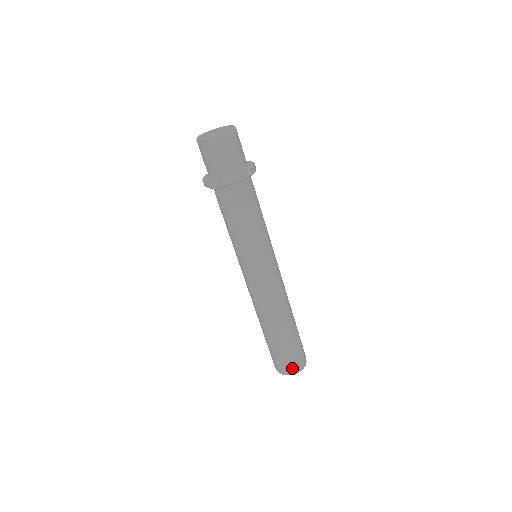
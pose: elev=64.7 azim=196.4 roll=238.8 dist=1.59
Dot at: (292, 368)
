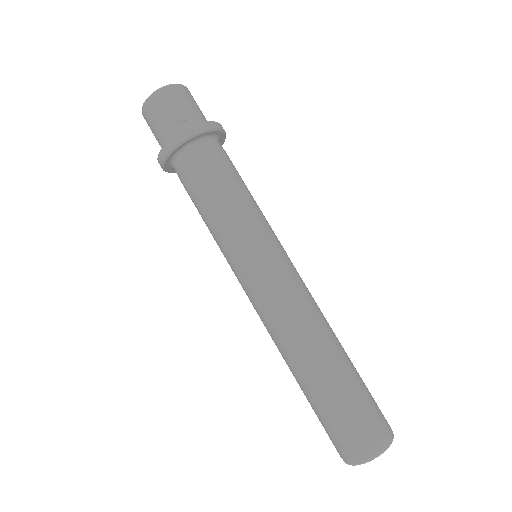
Dot at: (348, 451)
